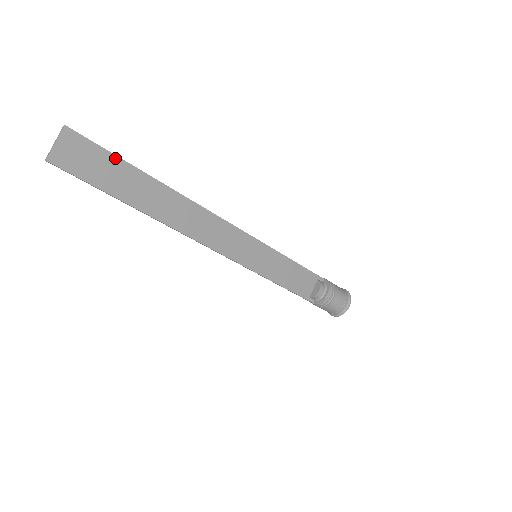
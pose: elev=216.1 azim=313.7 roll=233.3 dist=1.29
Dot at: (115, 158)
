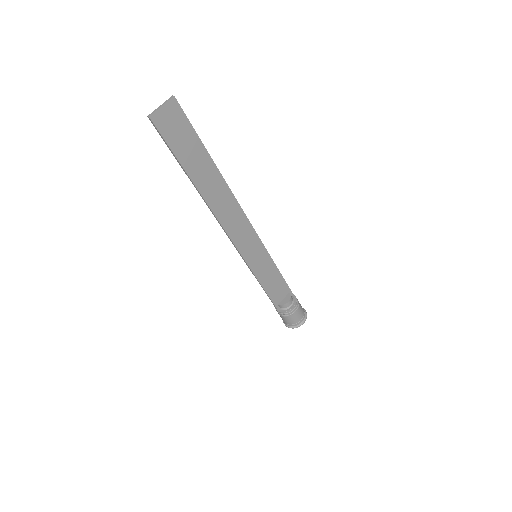
Dot at: (196, 137)
